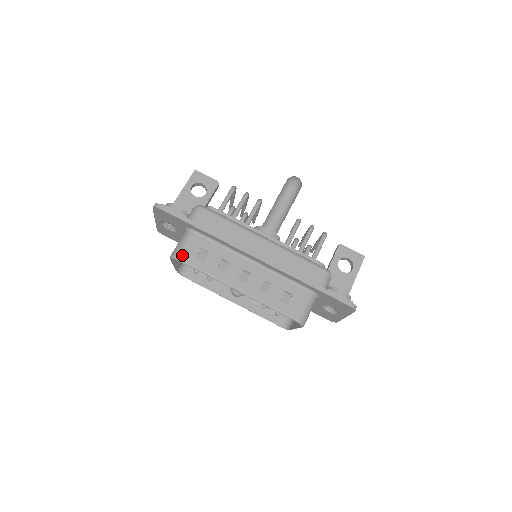
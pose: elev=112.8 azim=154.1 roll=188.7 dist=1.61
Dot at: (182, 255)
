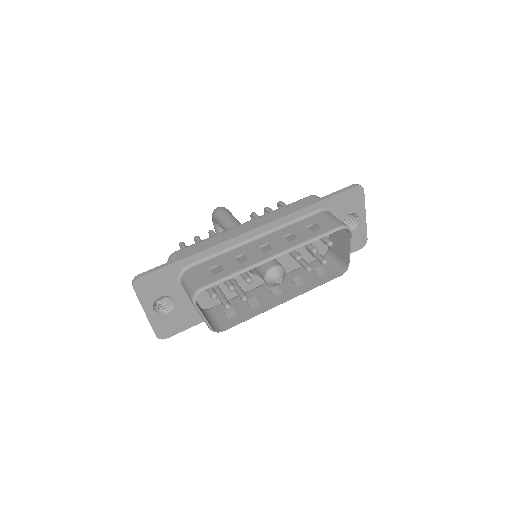
Dot at: (200, 284)
